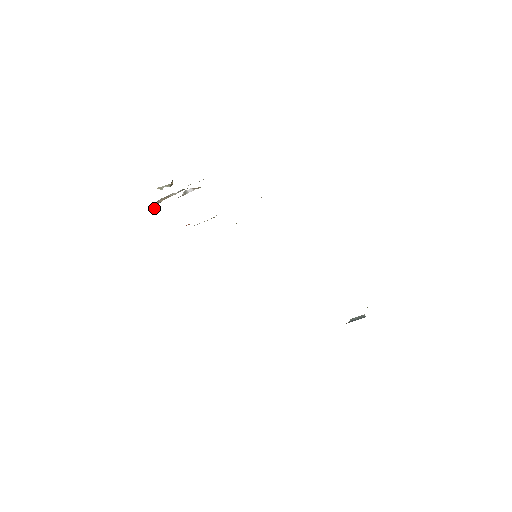
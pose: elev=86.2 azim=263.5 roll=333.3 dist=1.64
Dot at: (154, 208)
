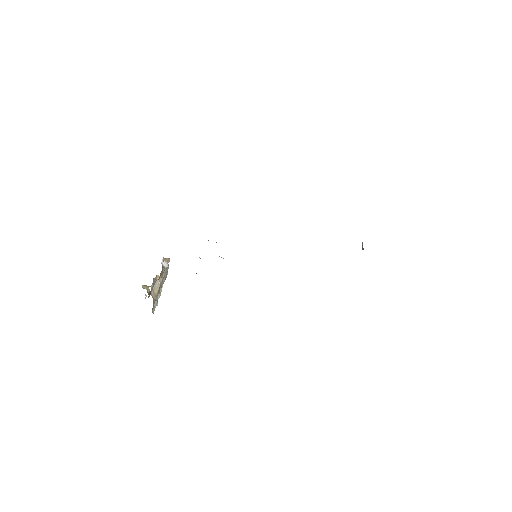
Dot at: occluded
